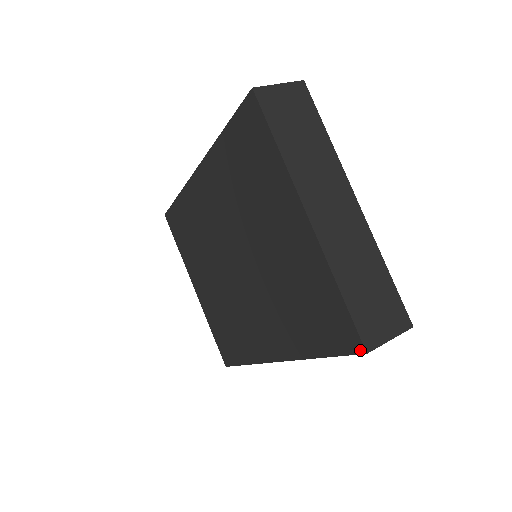
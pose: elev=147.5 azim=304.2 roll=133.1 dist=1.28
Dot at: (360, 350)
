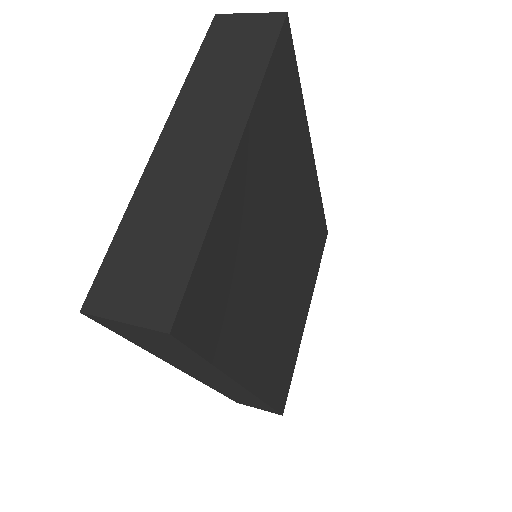
Dot at: (89, 310)
